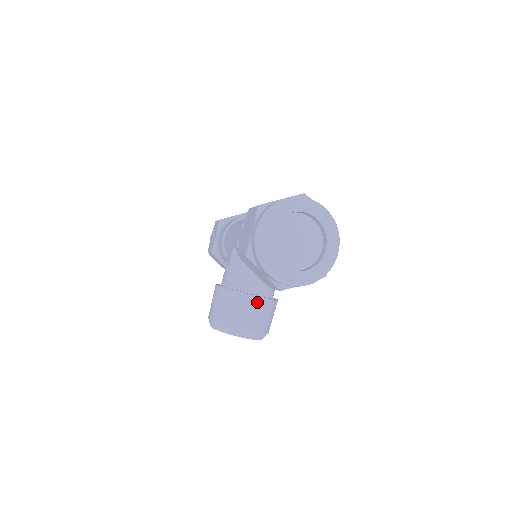
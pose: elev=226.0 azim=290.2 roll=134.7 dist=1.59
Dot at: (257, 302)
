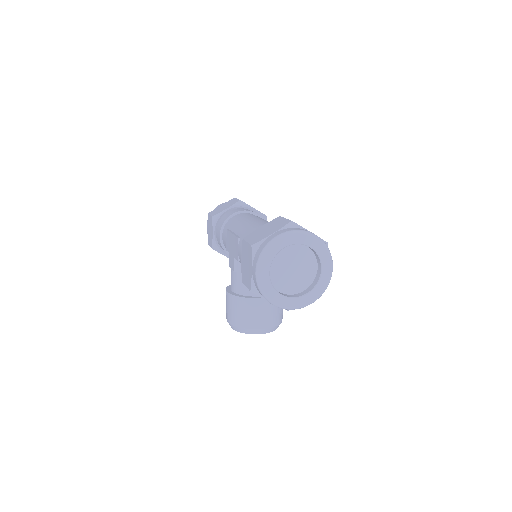
Dot at: (267, 303)
